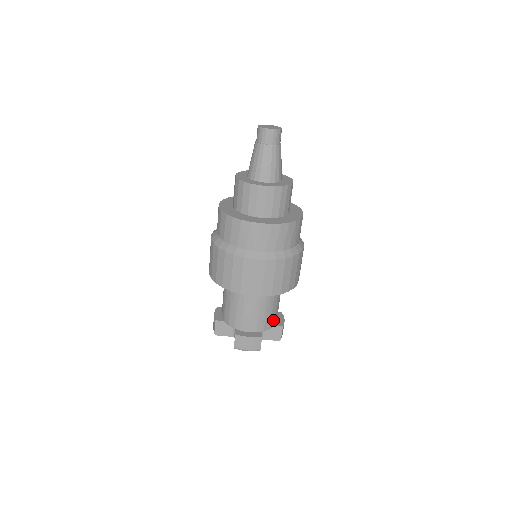
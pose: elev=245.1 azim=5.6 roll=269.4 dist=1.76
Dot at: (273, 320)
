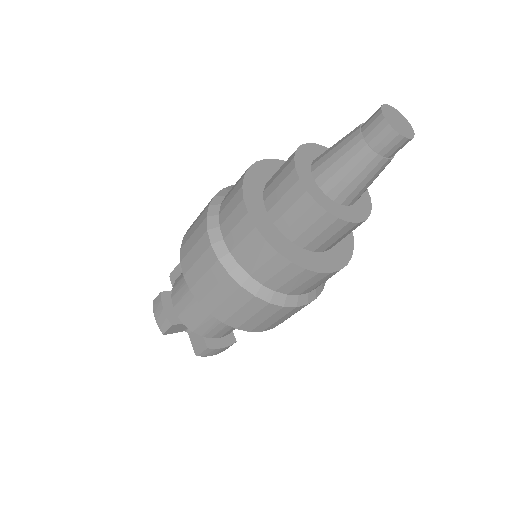
Dot at: occluded
